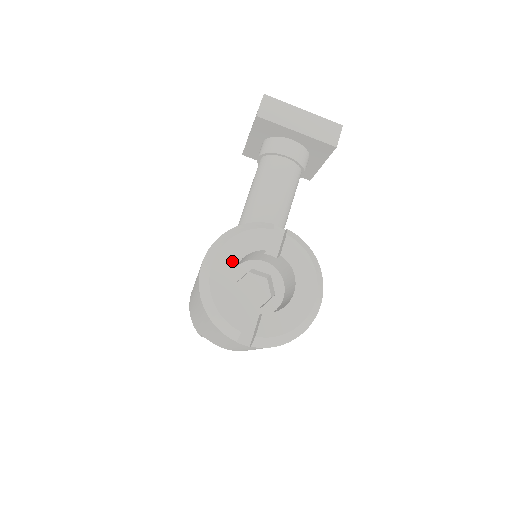
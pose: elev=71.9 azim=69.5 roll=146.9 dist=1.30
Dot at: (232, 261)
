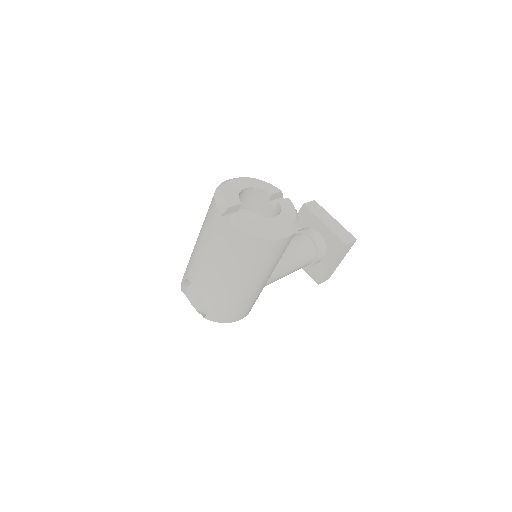
Dot at: (248, 185)
